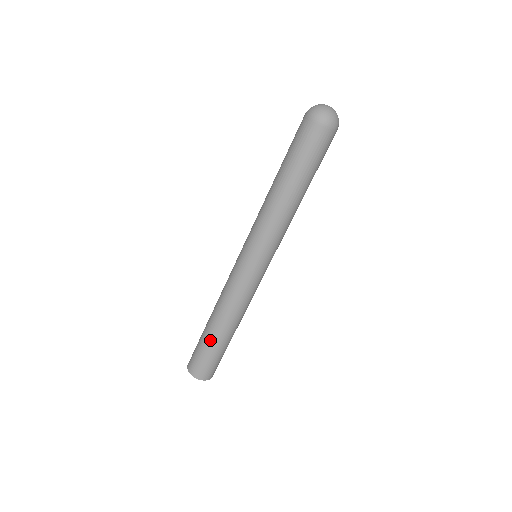
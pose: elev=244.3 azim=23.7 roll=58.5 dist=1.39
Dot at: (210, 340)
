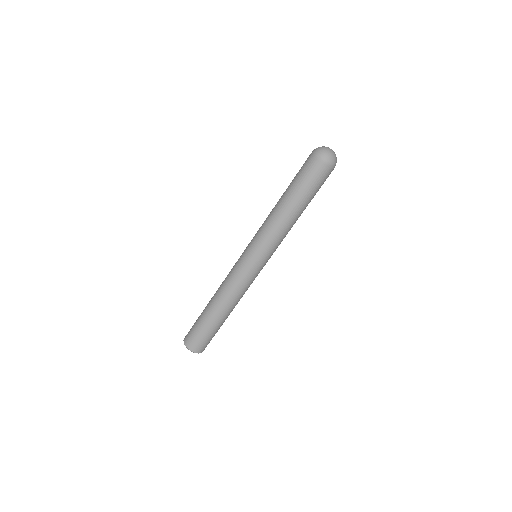
Dot at: (213, 323)
